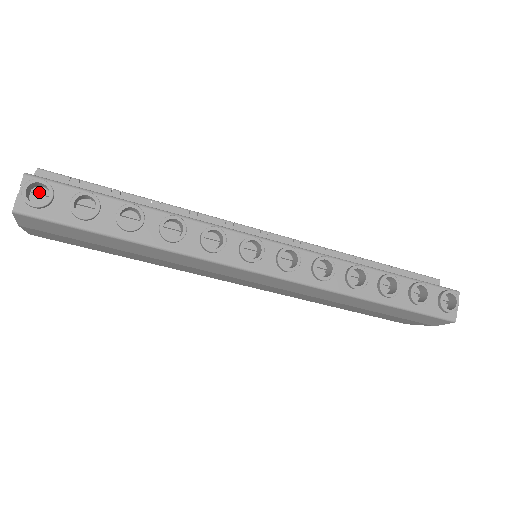
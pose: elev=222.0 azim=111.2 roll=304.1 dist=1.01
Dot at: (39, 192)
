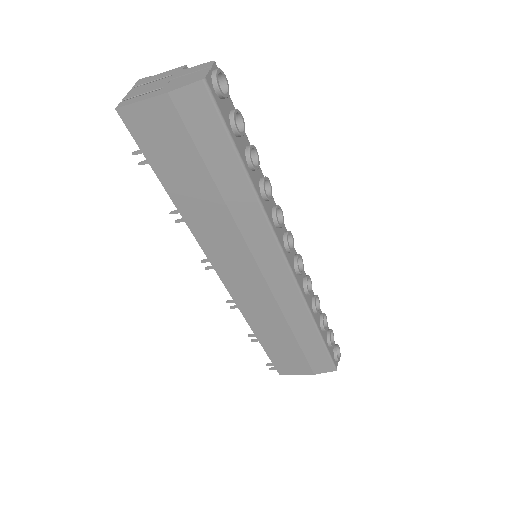
Dot at: occluded
